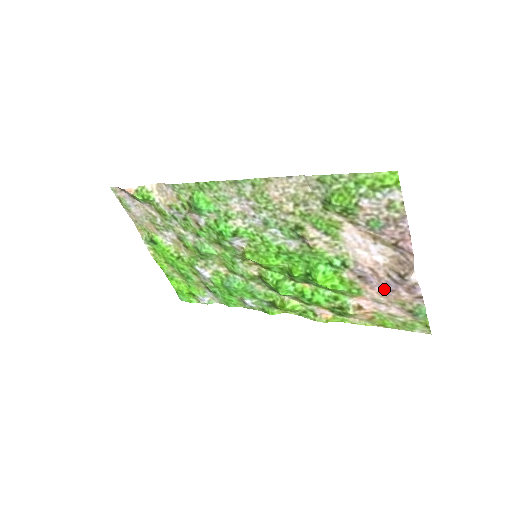
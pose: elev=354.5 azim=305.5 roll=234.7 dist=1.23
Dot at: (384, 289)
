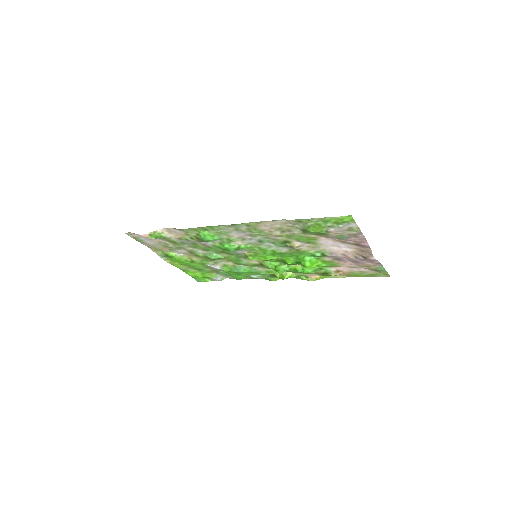
Dot at: (354, 262)
